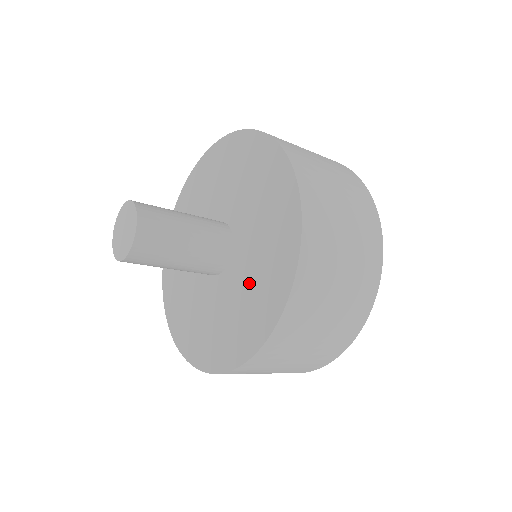
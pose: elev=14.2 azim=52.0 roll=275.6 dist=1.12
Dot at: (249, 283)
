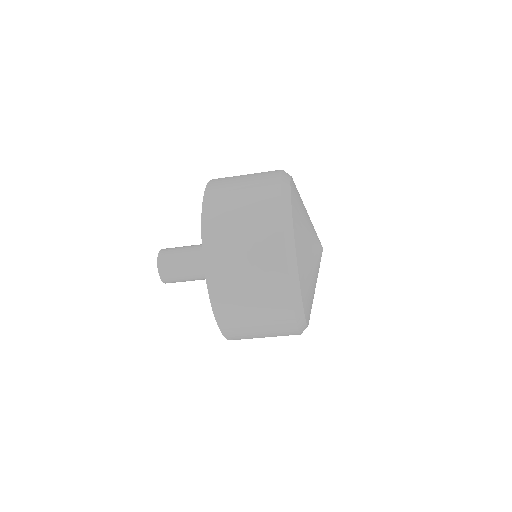
Dot at: occluded
